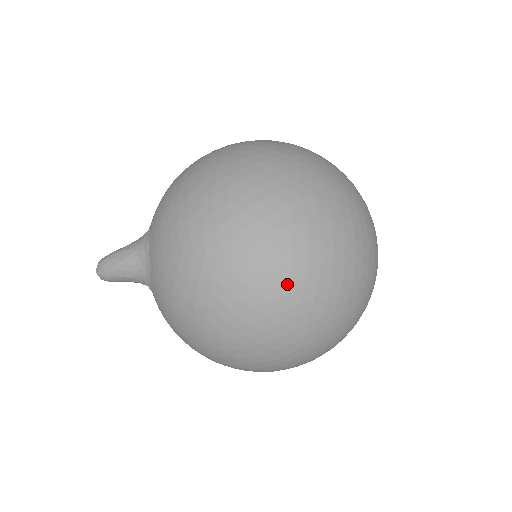
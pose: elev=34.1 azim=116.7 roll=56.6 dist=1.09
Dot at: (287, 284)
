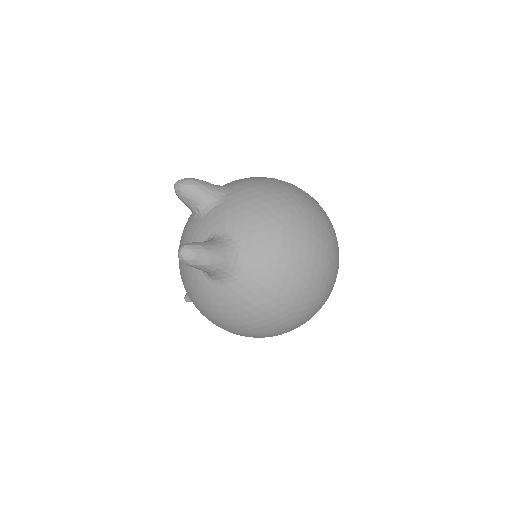
Dot at: occluded
